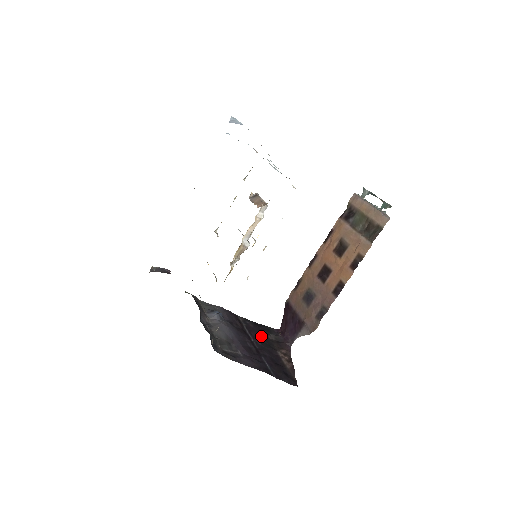
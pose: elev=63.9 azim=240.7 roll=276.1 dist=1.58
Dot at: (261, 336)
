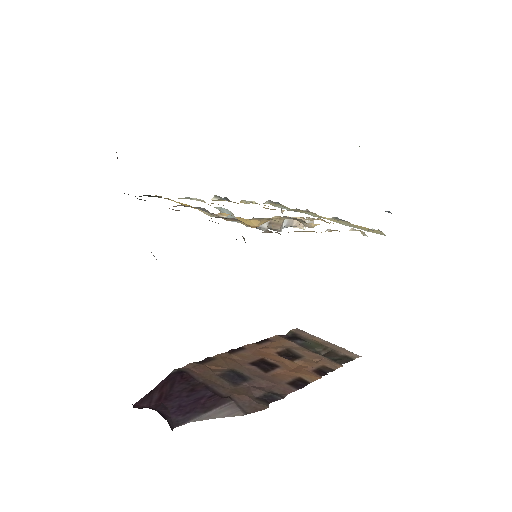
Dot at: occluded
